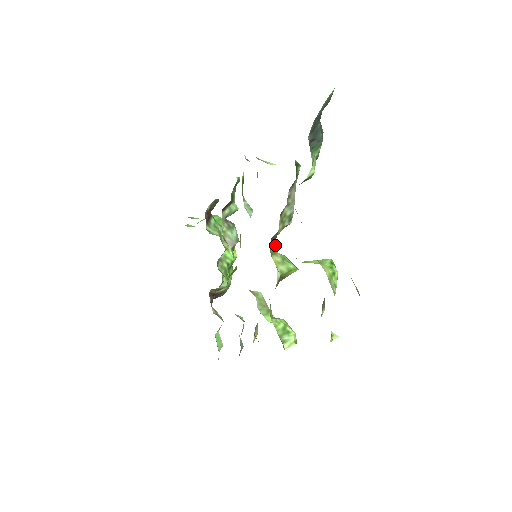
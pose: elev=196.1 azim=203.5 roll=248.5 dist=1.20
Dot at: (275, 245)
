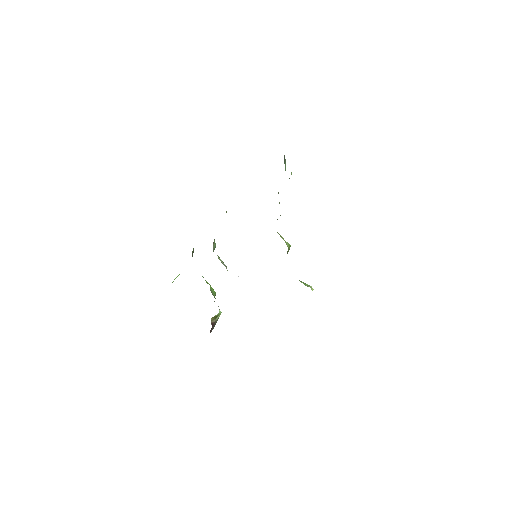
Dot at: occluded
